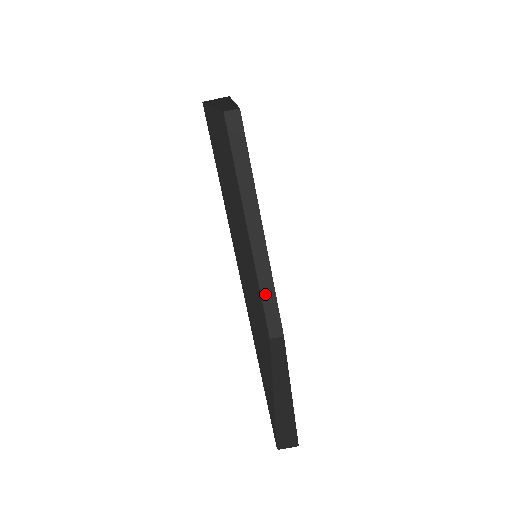
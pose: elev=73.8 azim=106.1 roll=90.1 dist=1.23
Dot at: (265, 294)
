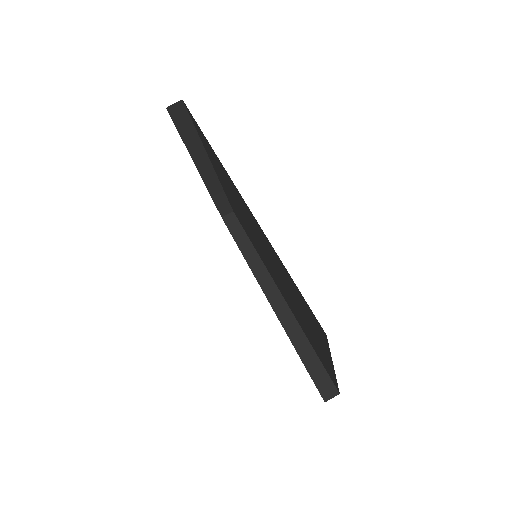
Dot at: (301, 351)
